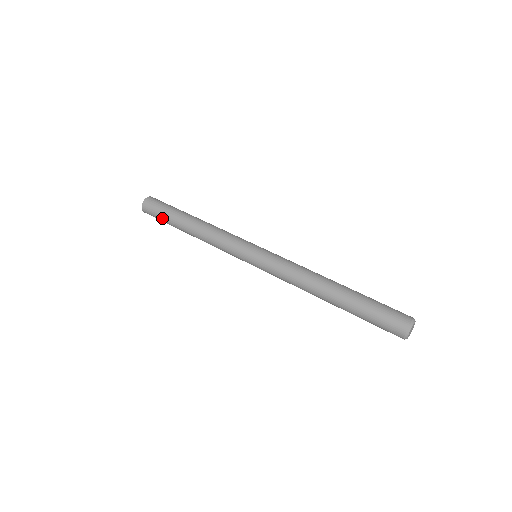
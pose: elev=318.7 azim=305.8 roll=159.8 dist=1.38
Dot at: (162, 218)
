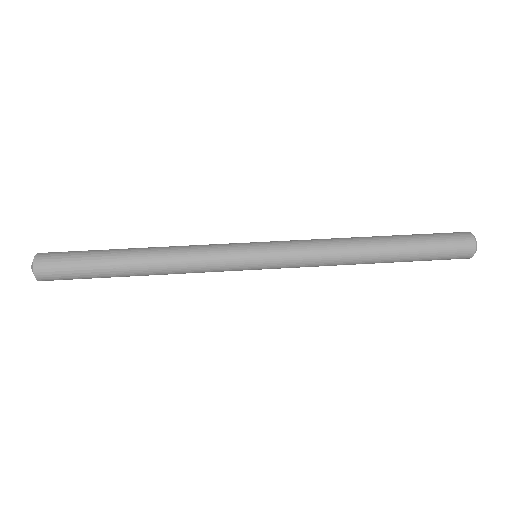
Dot at: (81, 267)
